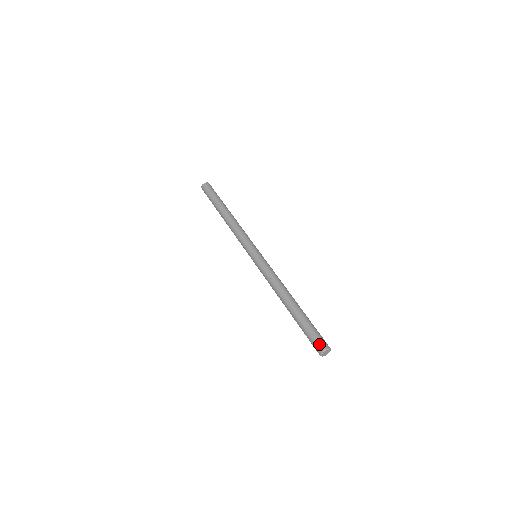
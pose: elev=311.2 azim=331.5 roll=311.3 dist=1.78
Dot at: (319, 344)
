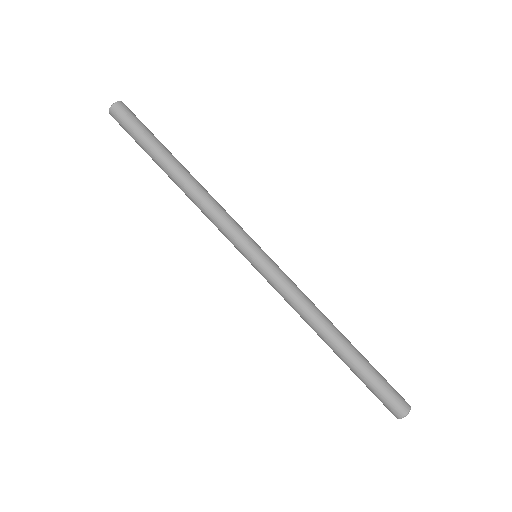
Dot at: (389, 410)
